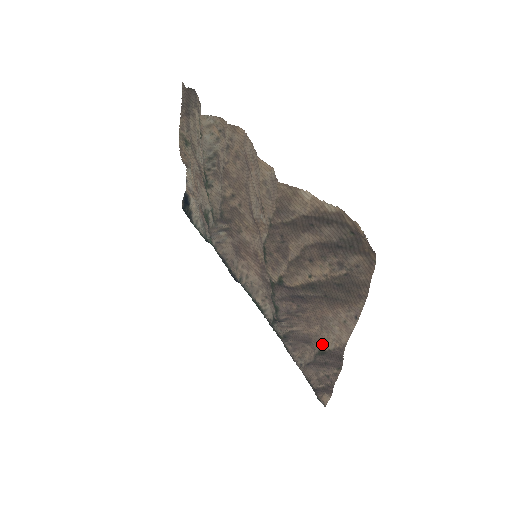
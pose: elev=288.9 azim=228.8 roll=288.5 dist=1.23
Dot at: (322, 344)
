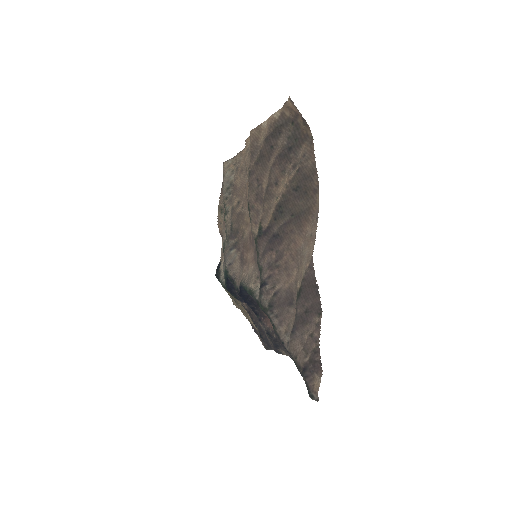
Dot at: (299, 283)
